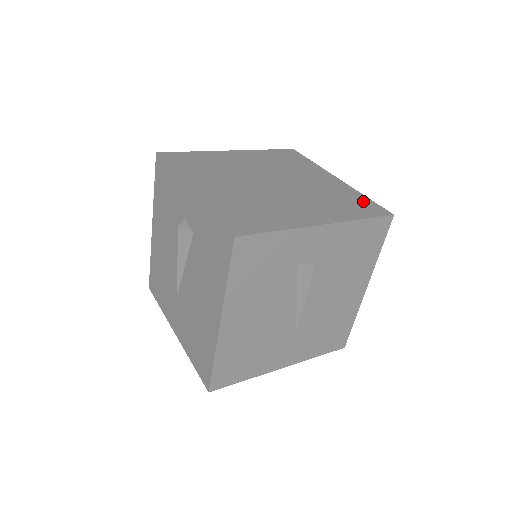
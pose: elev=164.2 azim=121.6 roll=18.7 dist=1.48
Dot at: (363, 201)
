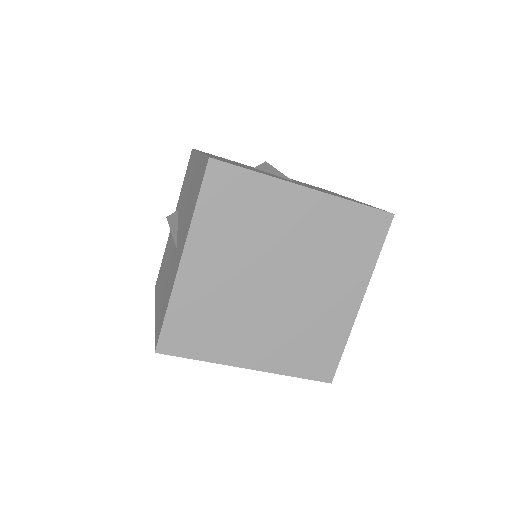
Dot at: occluded
